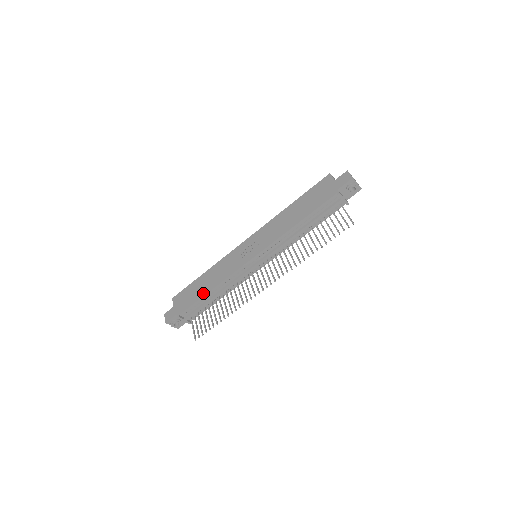
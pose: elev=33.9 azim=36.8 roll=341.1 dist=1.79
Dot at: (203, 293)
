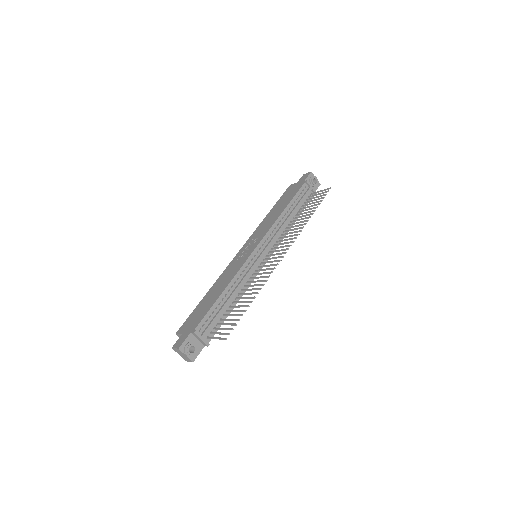
Dot at: (215, 298)
